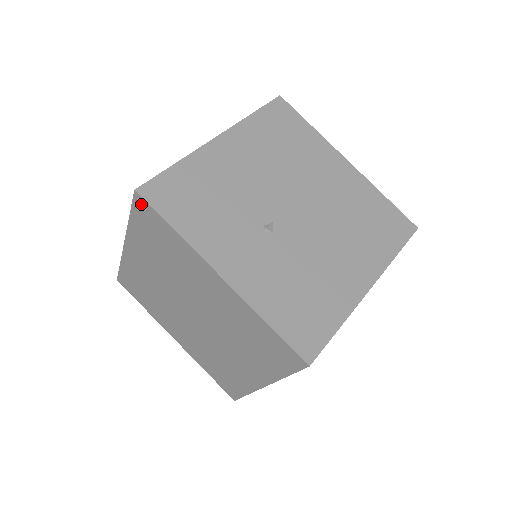
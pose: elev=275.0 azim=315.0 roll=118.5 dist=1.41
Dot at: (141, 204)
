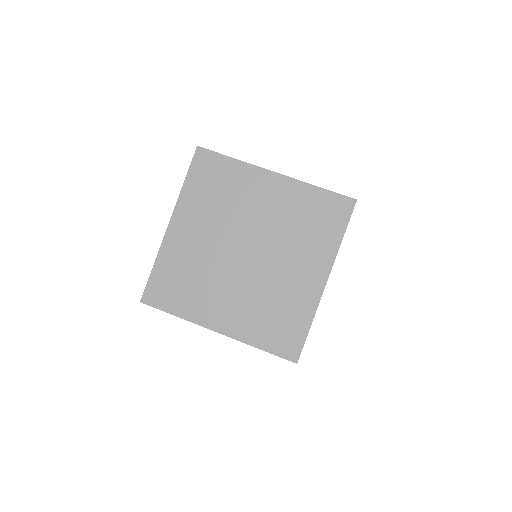
Dot at: (202, 156)
